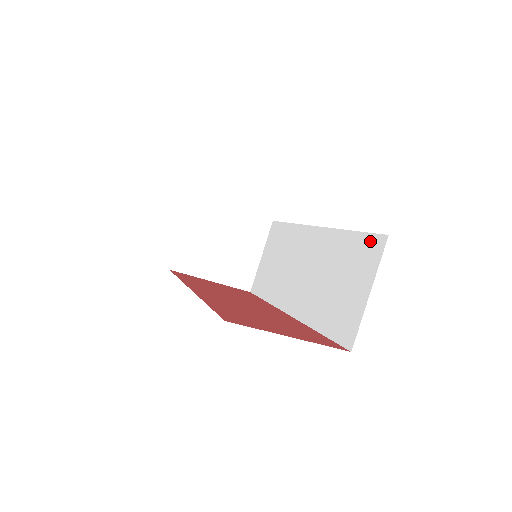
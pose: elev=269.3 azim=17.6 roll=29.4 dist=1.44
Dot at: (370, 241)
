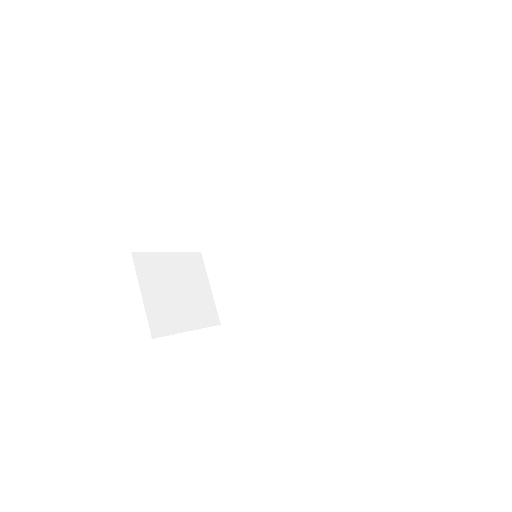
Dot at: (351, 183)
